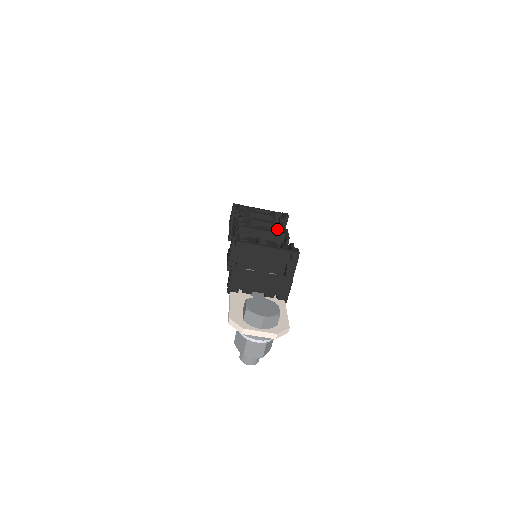
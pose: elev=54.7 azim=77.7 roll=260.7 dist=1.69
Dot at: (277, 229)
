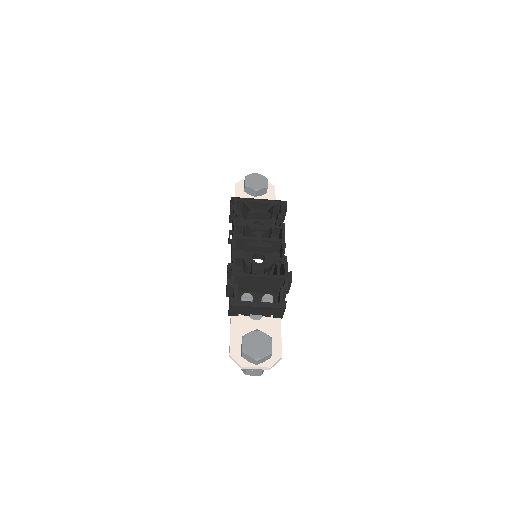
Dot at: (275, 228)
